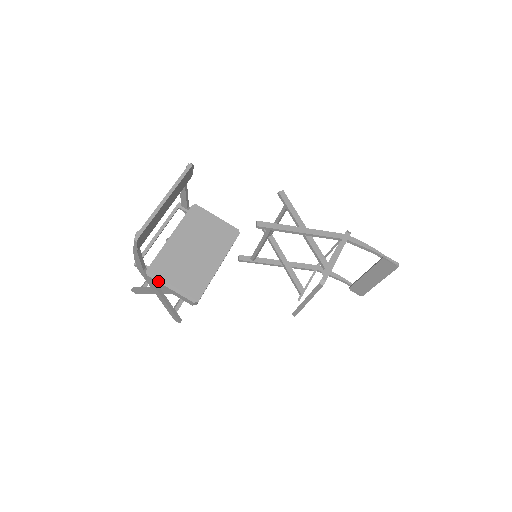
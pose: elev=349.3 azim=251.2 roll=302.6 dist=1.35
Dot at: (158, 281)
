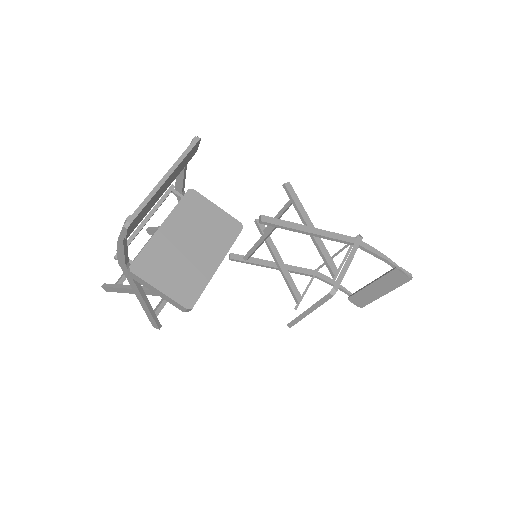
Dot at: (144, 280)
